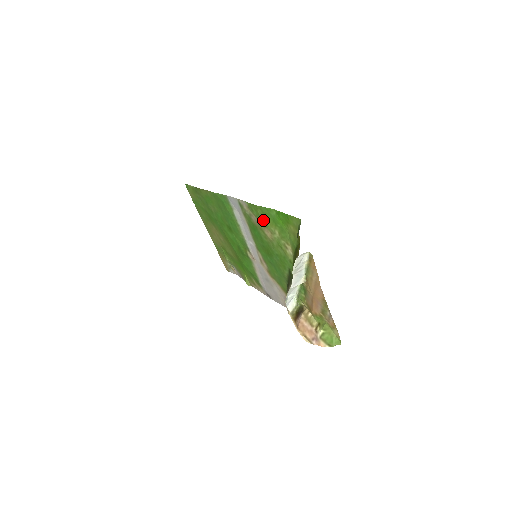
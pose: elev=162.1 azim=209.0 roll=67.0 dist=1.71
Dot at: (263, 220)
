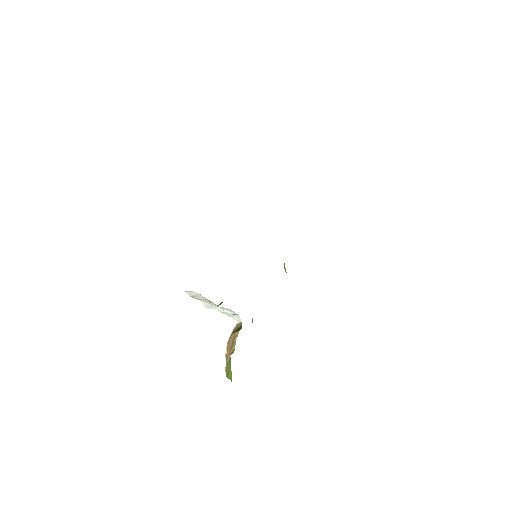
Dot at: occluded
